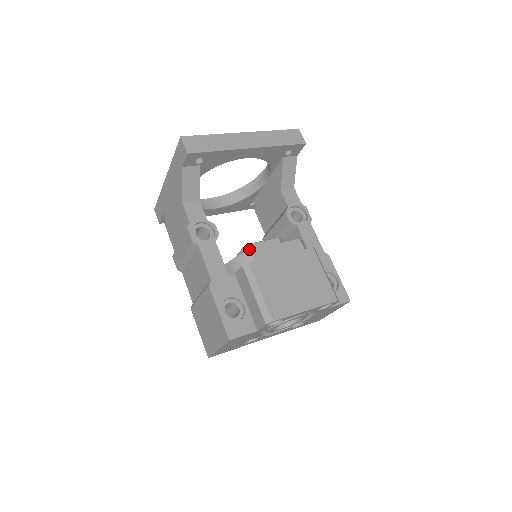
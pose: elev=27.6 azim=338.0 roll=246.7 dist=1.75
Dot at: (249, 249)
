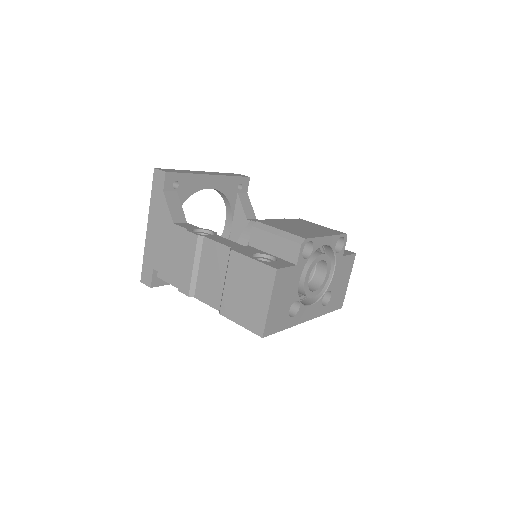
Dot at: occluded
